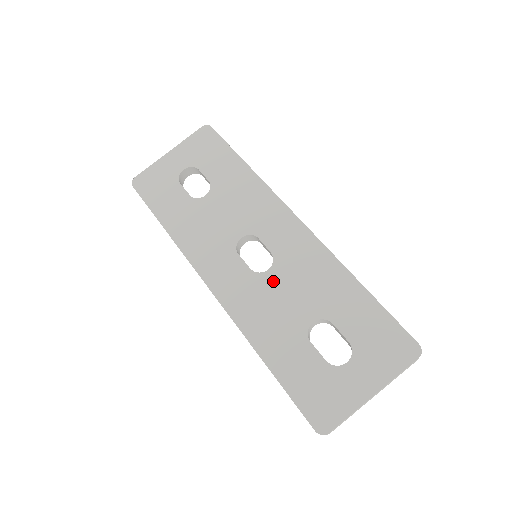
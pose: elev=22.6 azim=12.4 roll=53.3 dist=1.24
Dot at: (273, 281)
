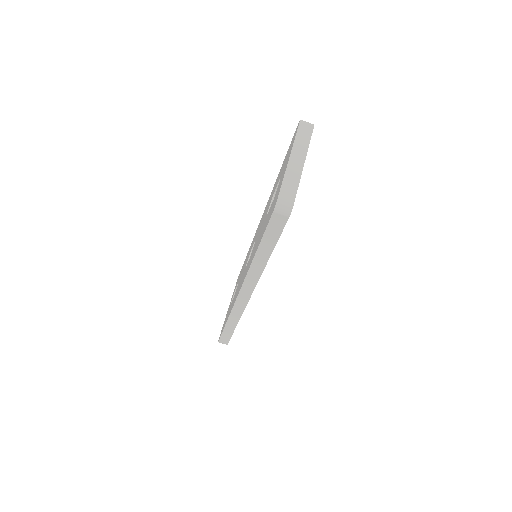
Dot at: occluded
